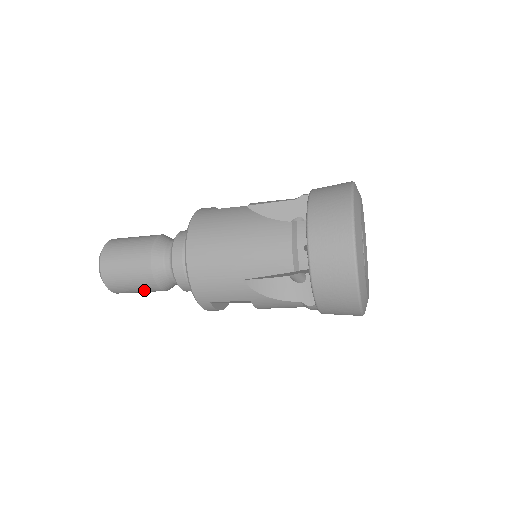
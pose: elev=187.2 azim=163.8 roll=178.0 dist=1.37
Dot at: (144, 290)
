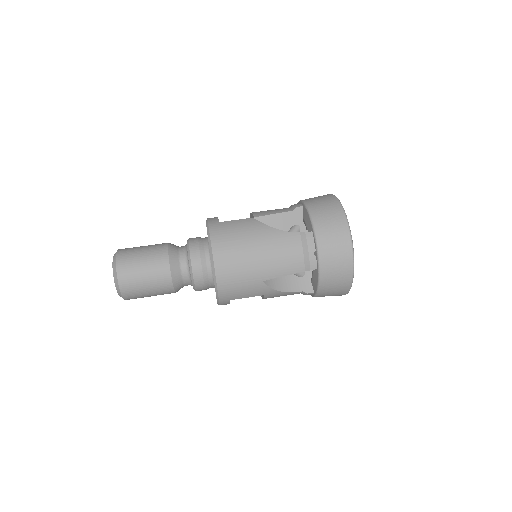
Dot at: occluded
